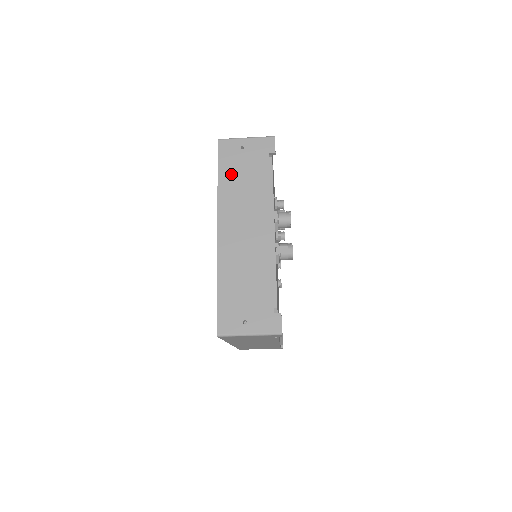
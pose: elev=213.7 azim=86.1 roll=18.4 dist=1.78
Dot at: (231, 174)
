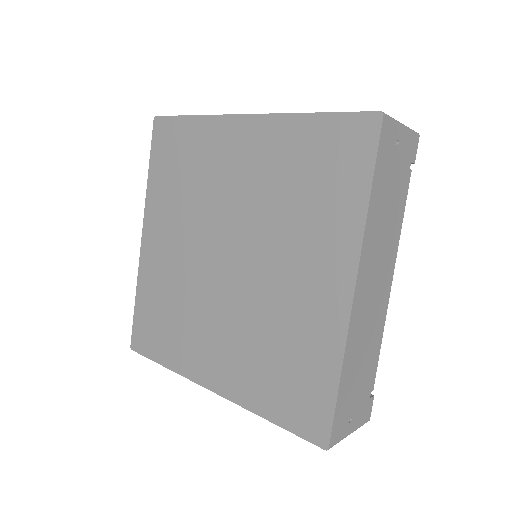
Dot at: (382, 188)
